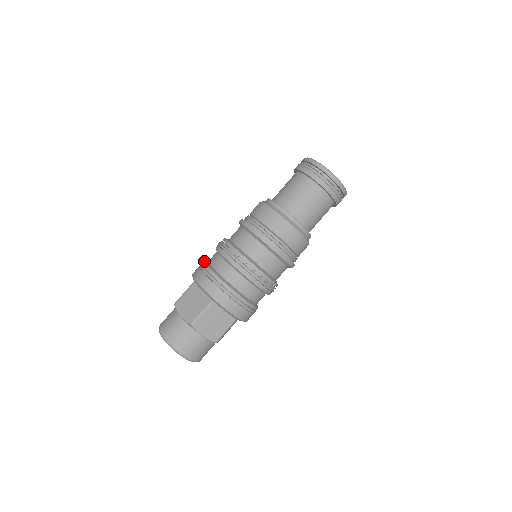
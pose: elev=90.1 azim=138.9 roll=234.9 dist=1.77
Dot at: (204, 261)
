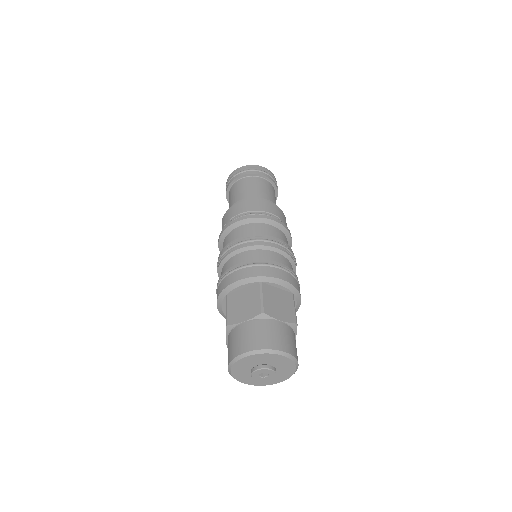
Dot at: occluded
